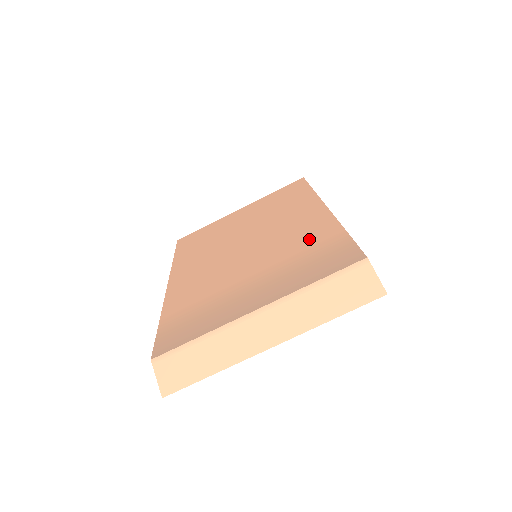
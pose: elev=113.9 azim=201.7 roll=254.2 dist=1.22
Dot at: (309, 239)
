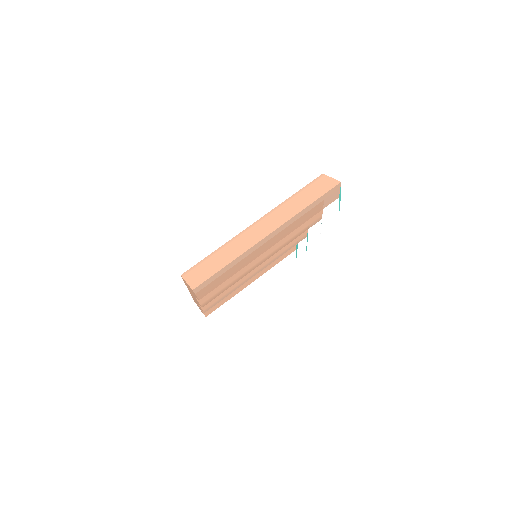
Dot at: occluded
